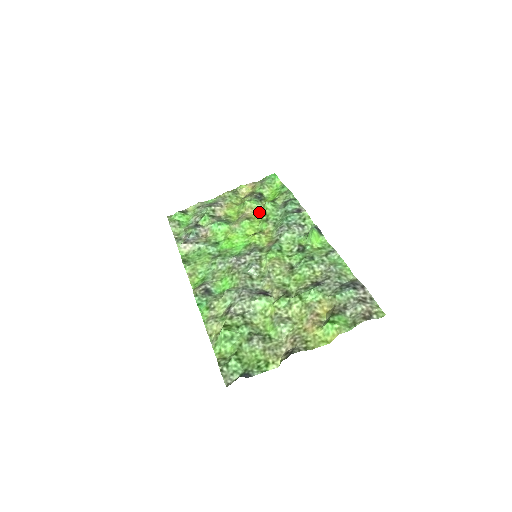
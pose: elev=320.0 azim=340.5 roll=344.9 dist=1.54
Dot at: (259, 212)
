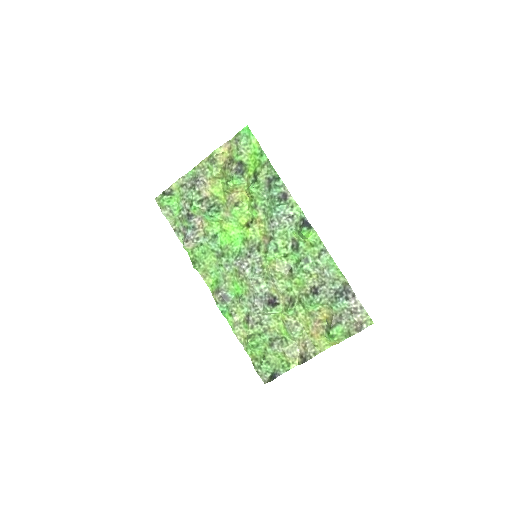
Dot at: (245, 191)
